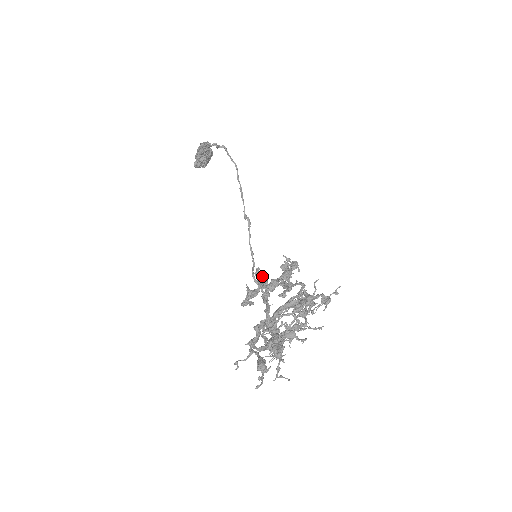
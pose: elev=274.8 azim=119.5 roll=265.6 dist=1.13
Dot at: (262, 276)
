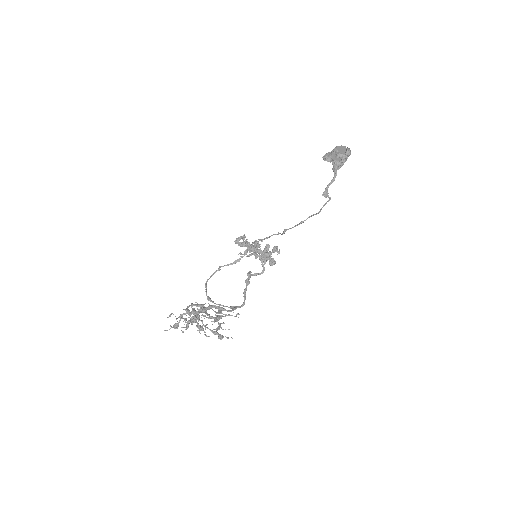
Dot at: (257, 247)
